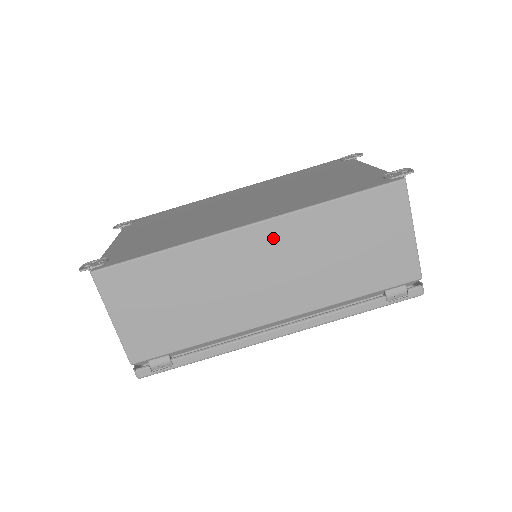
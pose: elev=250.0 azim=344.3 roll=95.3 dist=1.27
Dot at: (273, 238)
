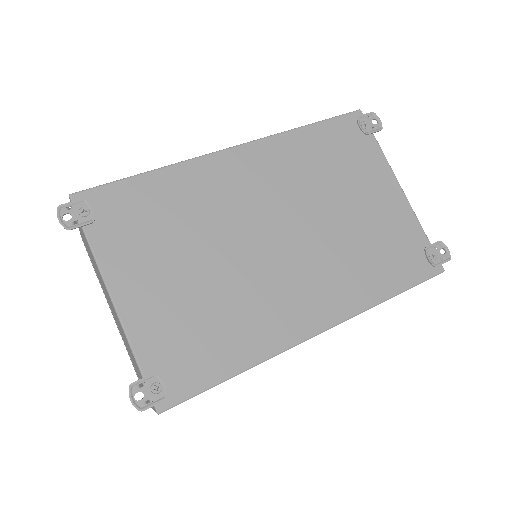
Dot at: occluded
